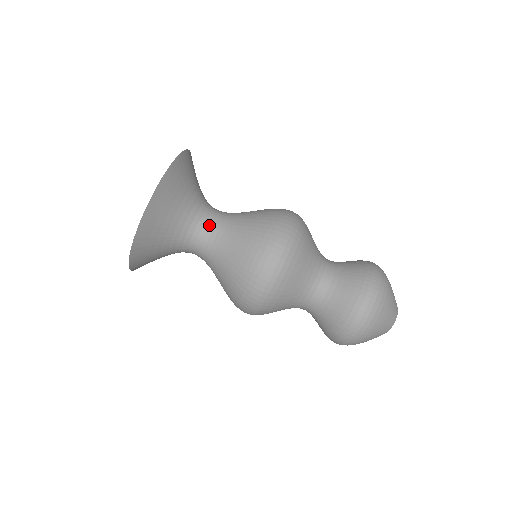
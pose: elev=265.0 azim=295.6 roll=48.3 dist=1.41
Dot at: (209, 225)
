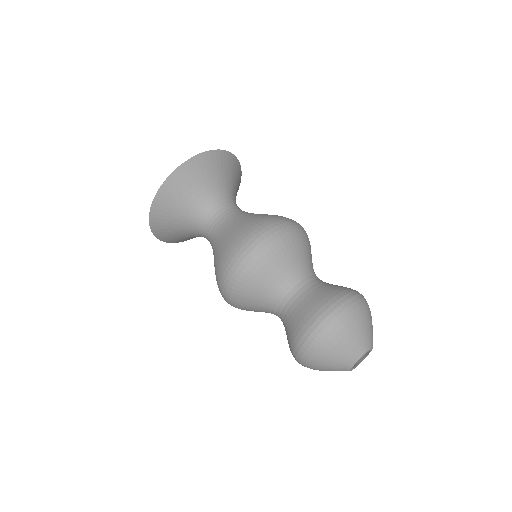
Dot at: (239, 208)
